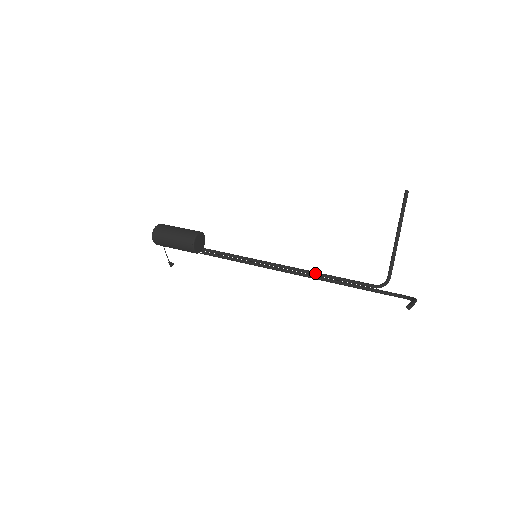
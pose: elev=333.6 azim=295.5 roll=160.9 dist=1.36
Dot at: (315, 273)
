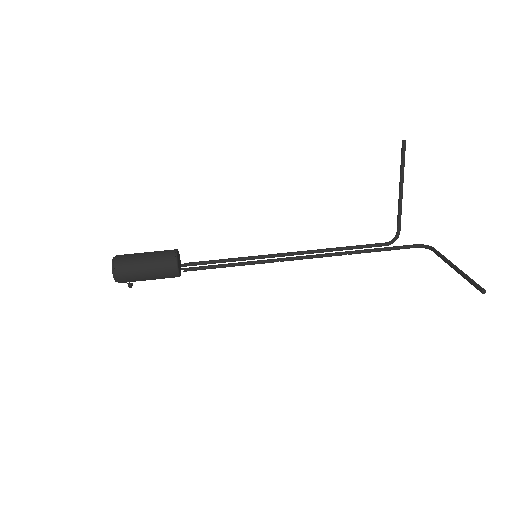
Dot at: (324, 251)
